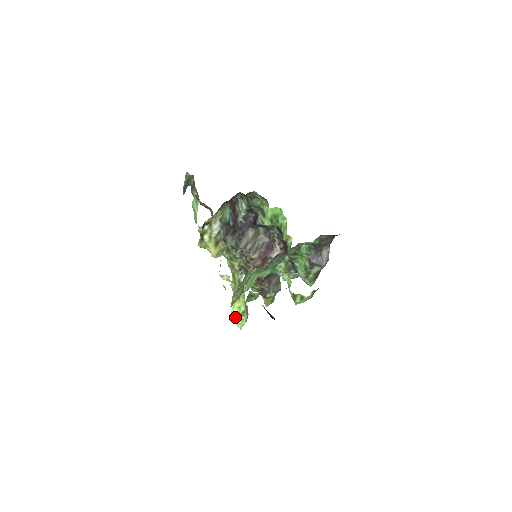
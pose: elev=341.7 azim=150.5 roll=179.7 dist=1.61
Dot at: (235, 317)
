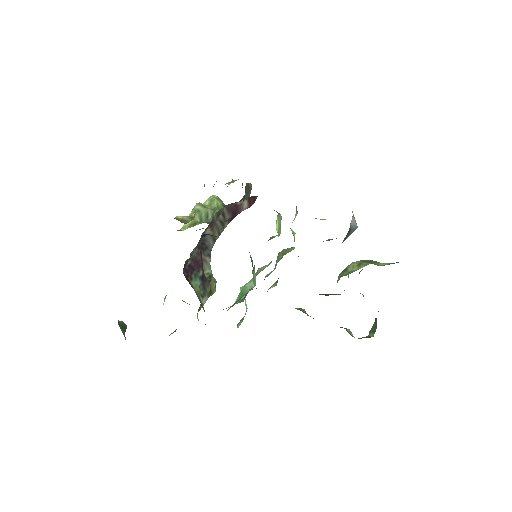
Dot at: occluded
